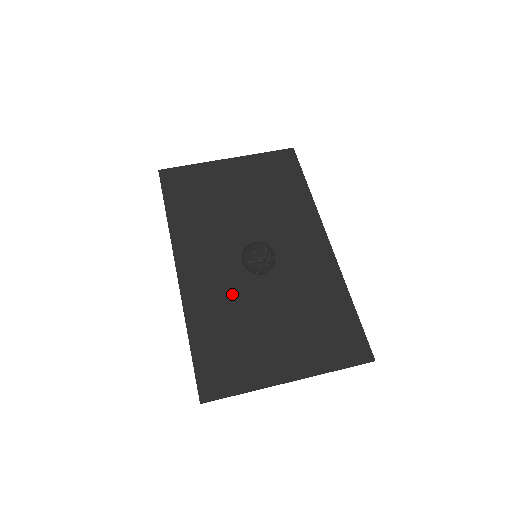
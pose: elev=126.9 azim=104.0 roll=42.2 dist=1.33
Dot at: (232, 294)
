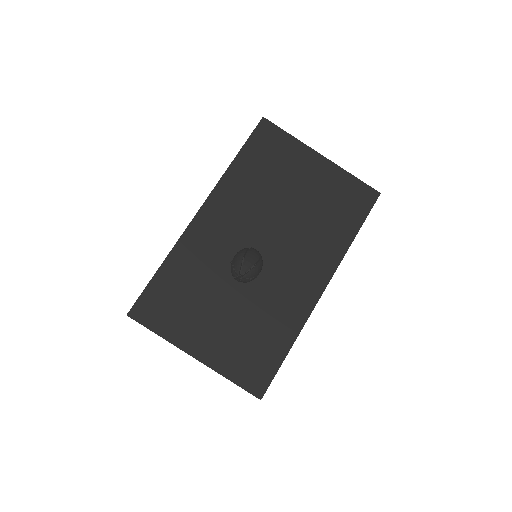
Dot at: (218, 263)
